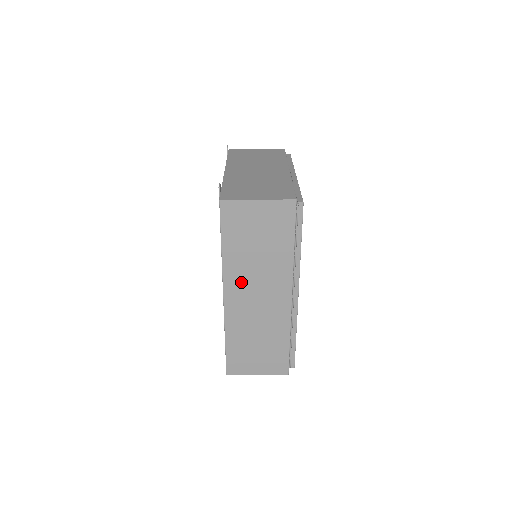
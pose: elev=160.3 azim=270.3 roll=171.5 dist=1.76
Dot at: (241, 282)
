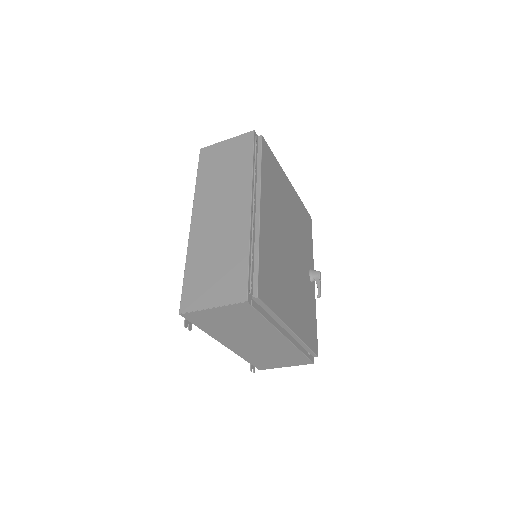
Dot at: (207, 204)
